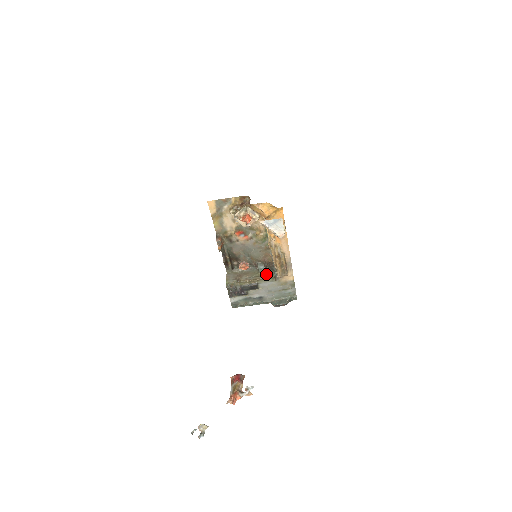
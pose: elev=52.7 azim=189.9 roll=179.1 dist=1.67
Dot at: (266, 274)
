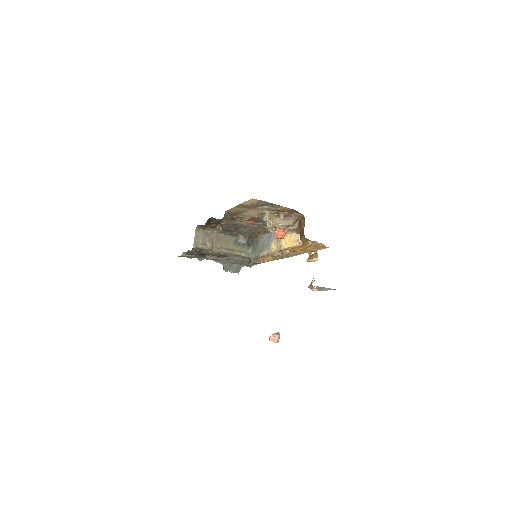
Dot at: (241, 250)
